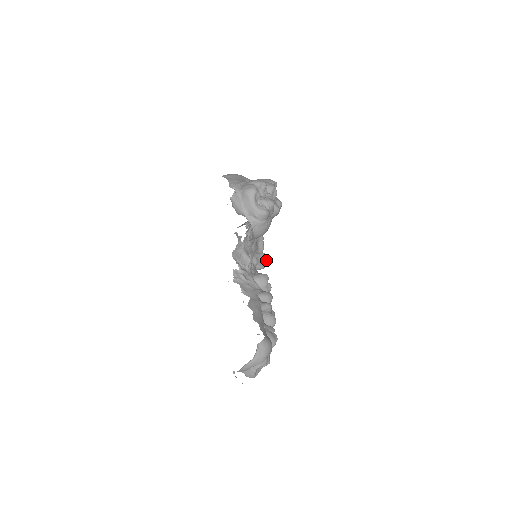
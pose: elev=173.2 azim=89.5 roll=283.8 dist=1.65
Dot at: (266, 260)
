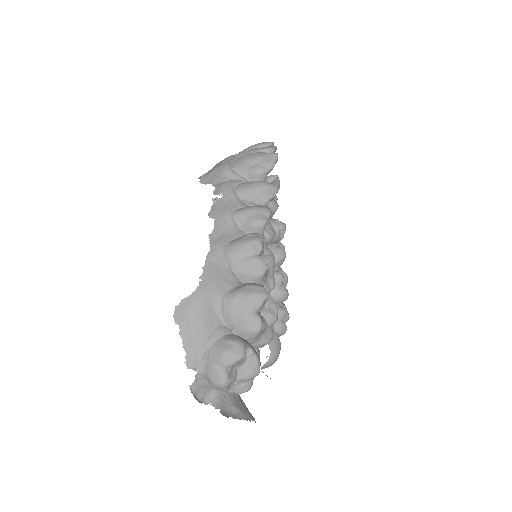
Dot at: (279, 183)
